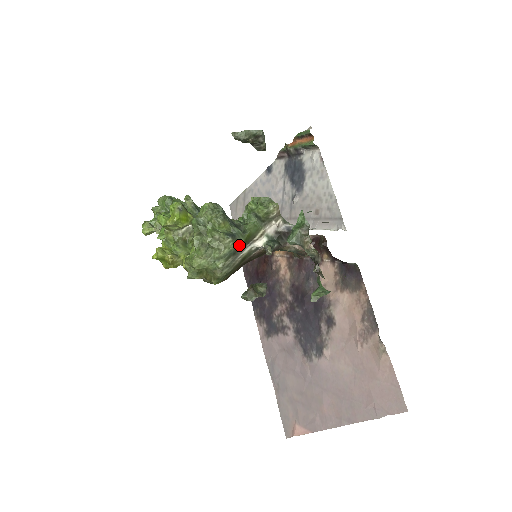
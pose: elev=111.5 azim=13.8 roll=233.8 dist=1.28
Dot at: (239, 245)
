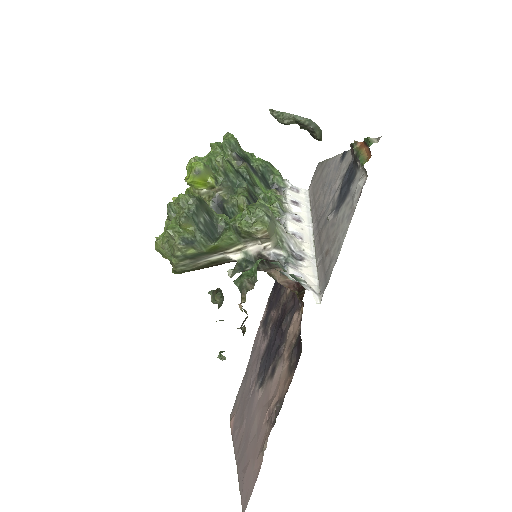
Dot at: (198, 253)
